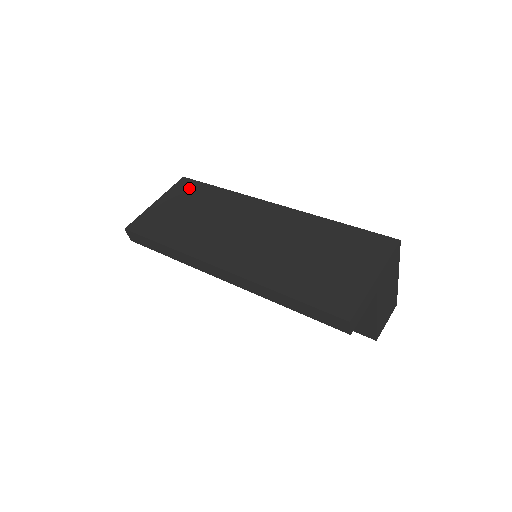
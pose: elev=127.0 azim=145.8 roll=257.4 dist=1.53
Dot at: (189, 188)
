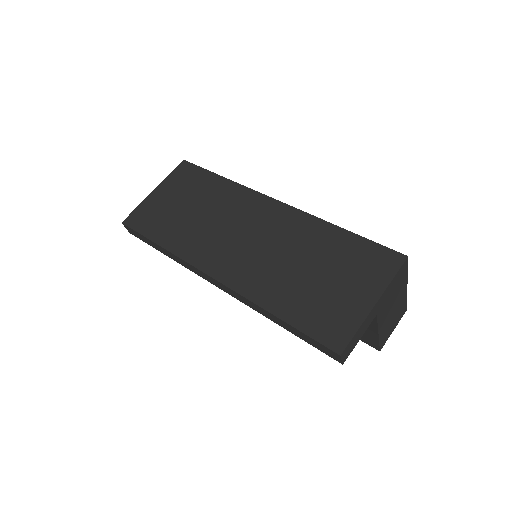
Dot at: (189, 175)
